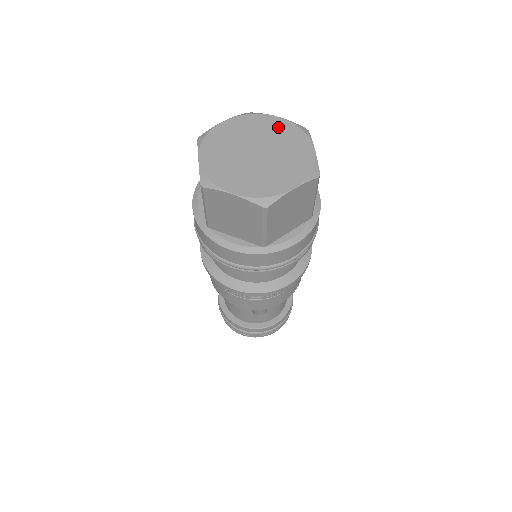
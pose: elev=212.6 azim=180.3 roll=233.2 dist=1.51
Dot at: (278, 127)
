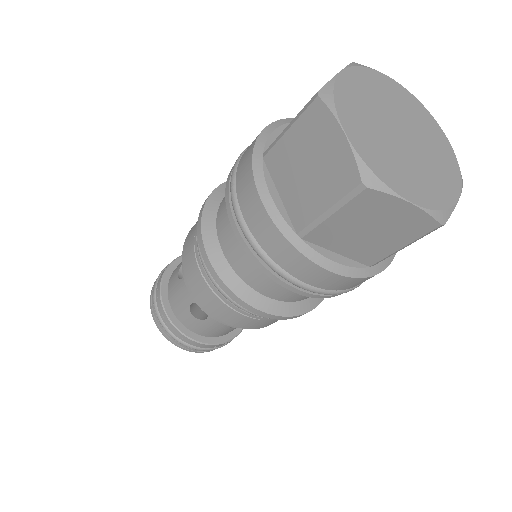
Dot at: (401, 96)
